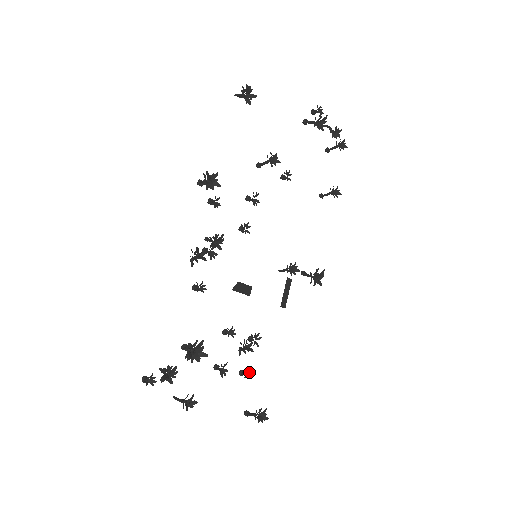
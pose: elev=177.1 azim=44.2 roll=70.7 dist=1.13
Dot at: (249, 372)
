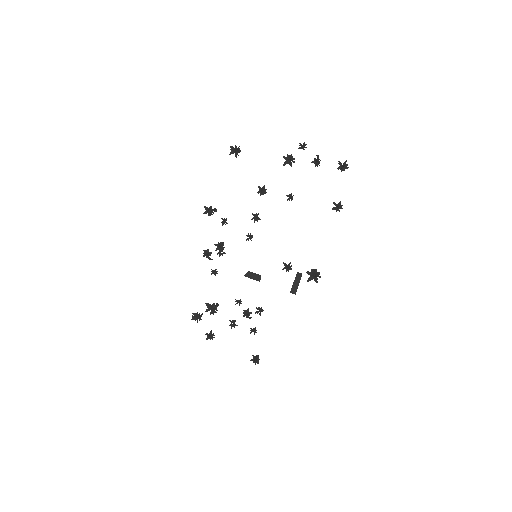
Dot at: occluded
